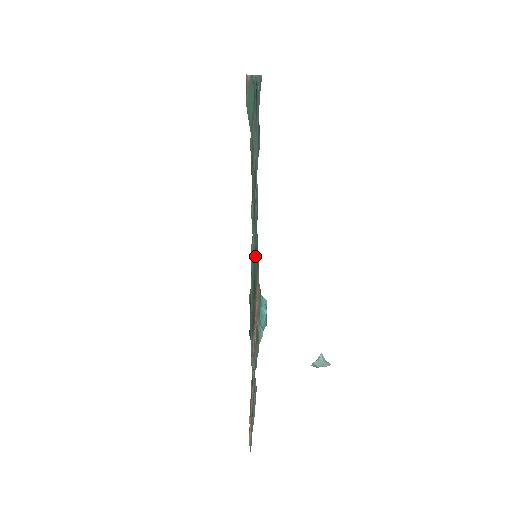
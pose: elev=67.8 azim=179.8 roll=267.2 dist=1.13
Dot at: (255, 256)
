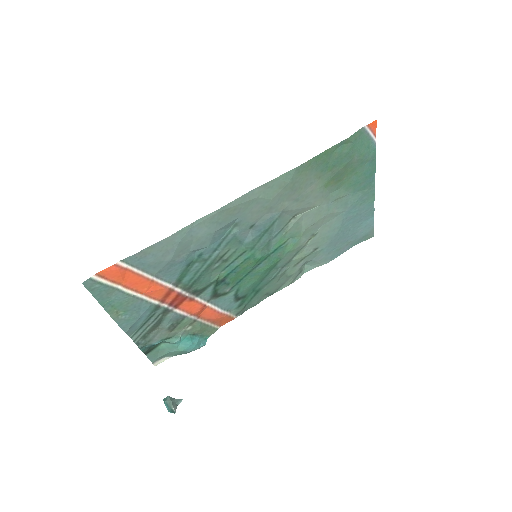
Dot at: (255, 256)
